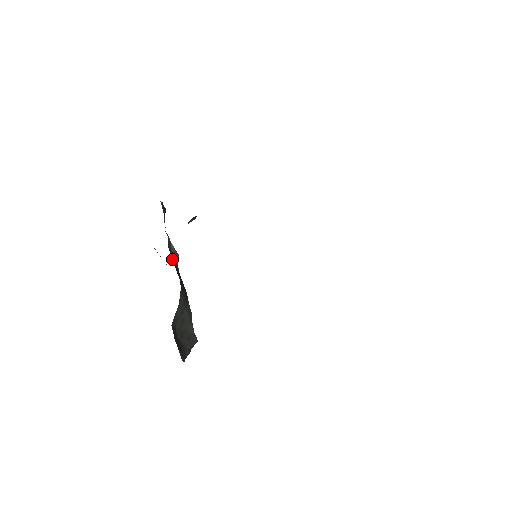
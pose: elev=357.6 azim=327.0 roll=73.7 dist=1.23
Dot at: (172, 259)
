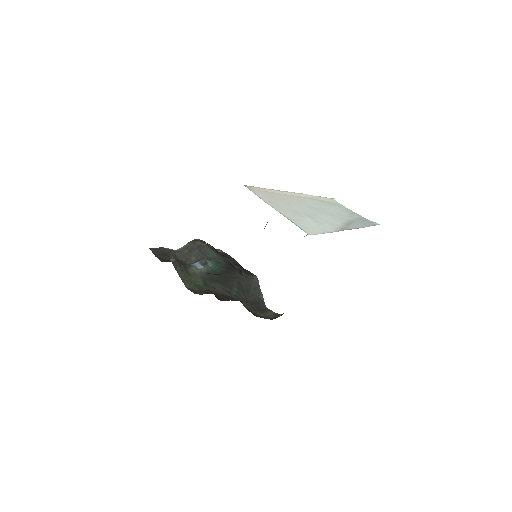
Dot at: (212, 278)
